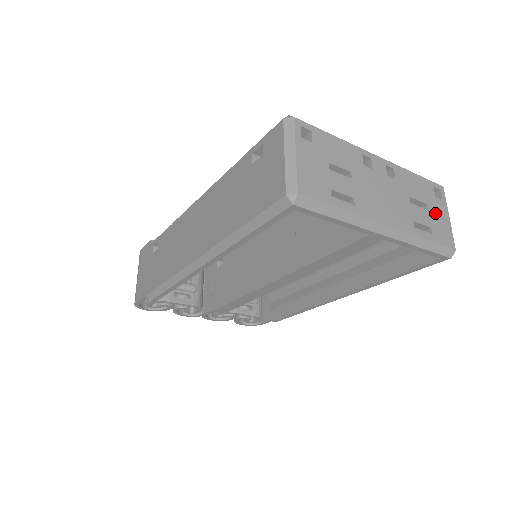
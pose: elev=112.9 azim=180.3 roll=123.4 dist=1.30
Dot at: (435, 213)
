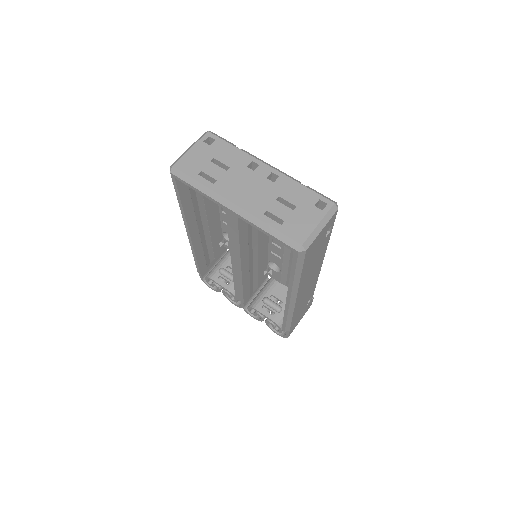
Dot at: (301, 215)
